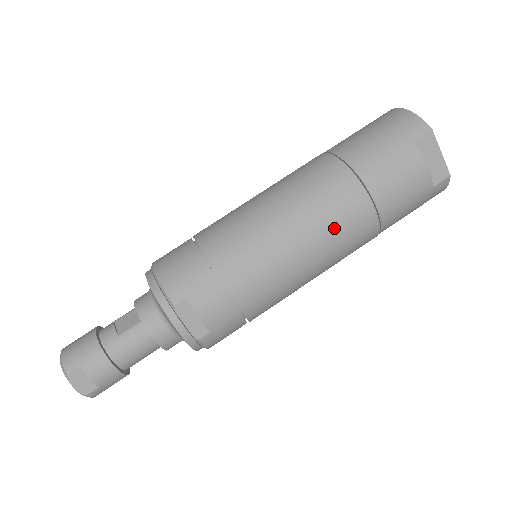
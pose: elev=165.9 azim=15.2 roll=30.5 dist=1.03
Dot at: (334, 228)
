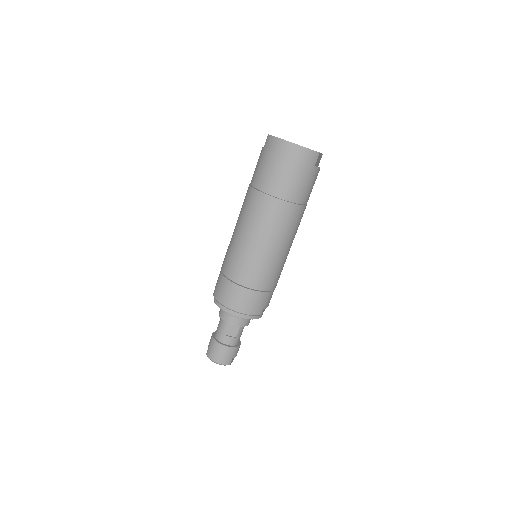
Dot at: occluded
